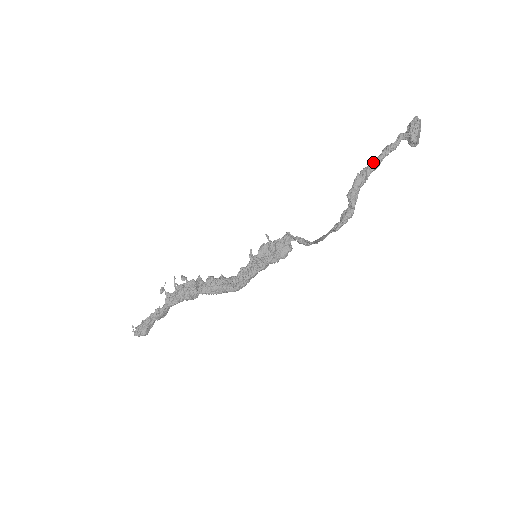
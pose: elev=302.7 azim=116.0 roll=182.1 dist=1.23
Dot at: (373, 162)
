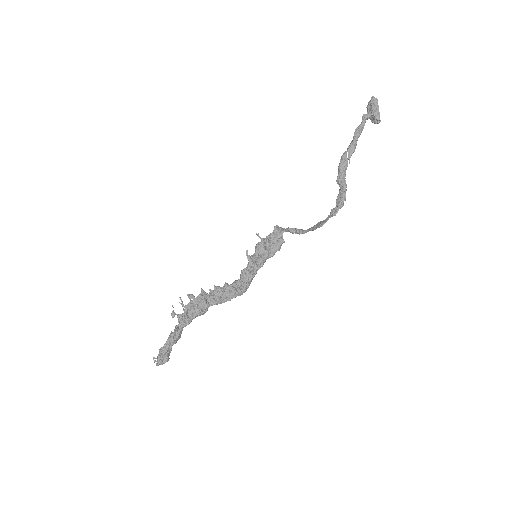
Dot at: (351, 146)
